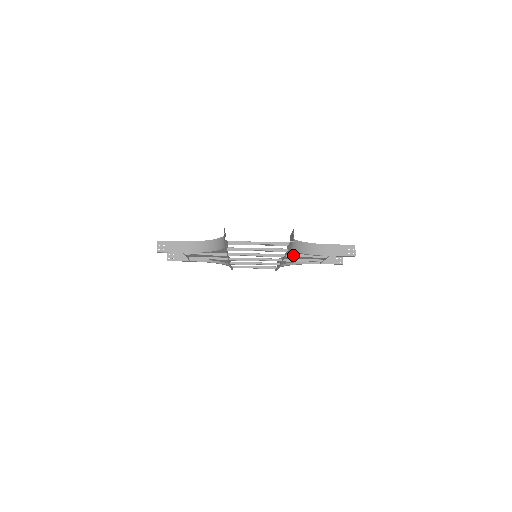
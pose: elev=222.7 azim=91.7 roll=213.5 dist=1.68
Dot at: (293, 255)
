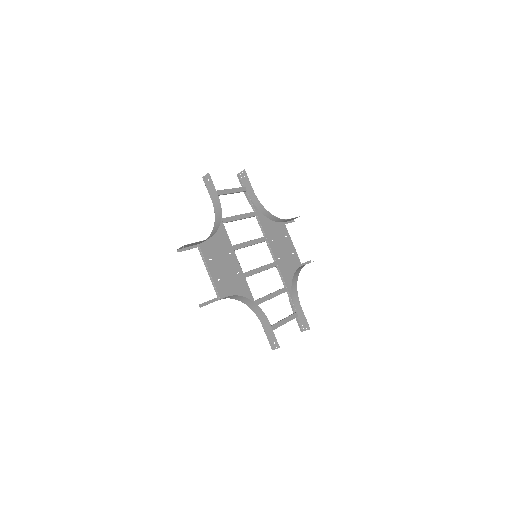
Dot at: (281, 264)
